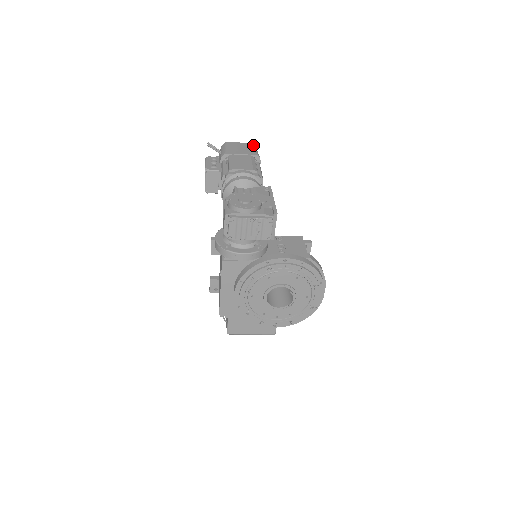
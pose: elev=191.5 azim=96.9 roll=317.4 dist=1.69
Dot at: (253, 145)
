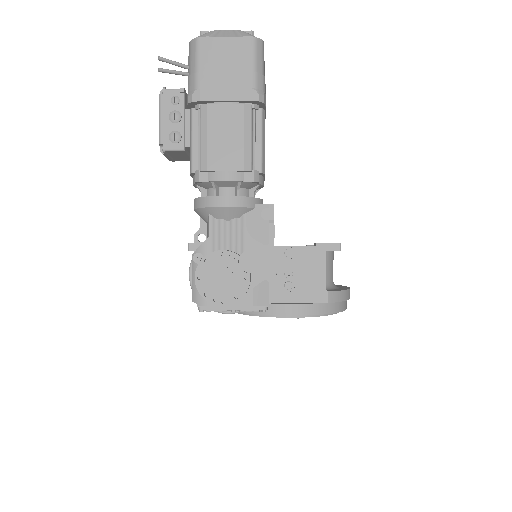
Dot at: (253, 46)
